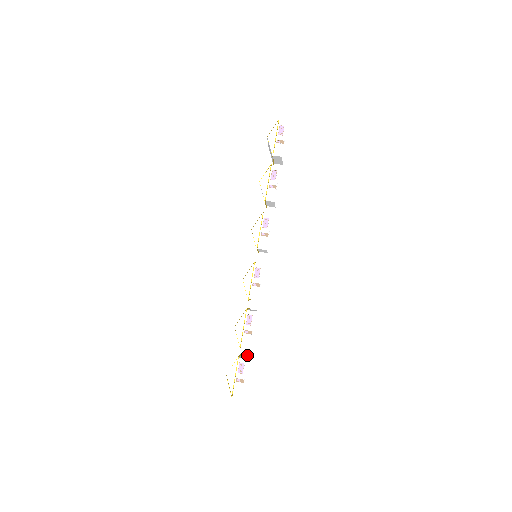
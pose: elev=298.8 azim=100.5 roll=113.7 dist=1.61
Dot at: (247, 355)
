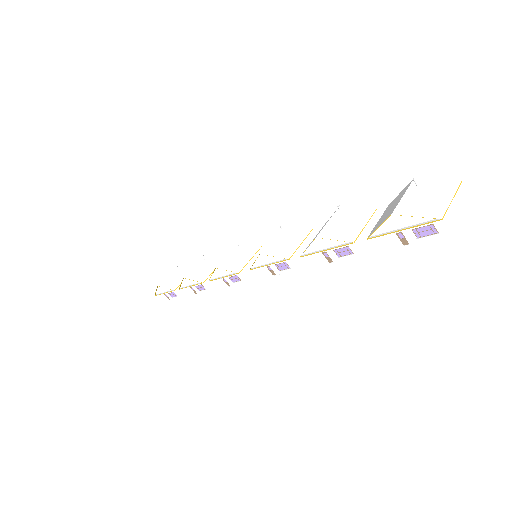
Dot at: occluded
